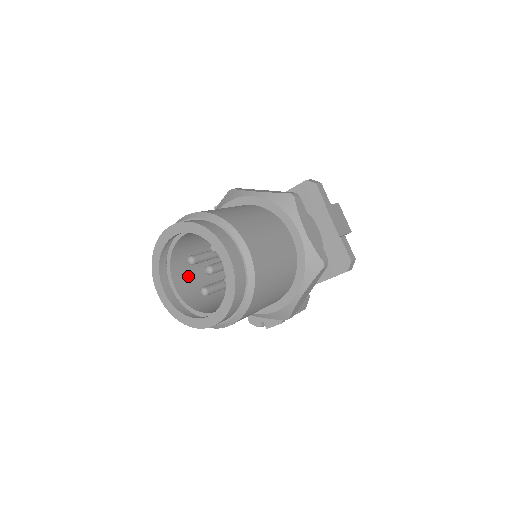
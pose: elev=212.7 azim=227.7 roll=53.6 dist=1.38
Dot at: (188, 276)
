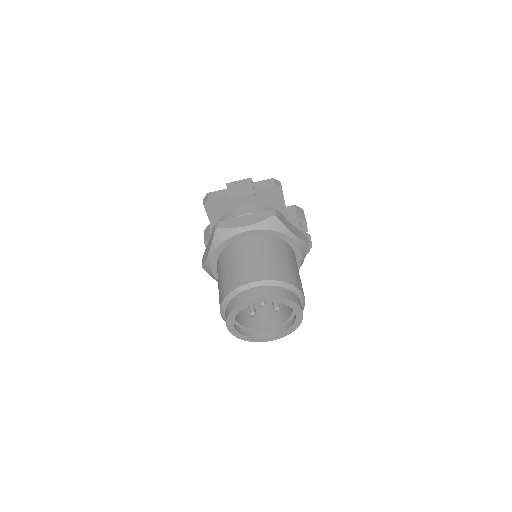
Dot at: (263, 315)
